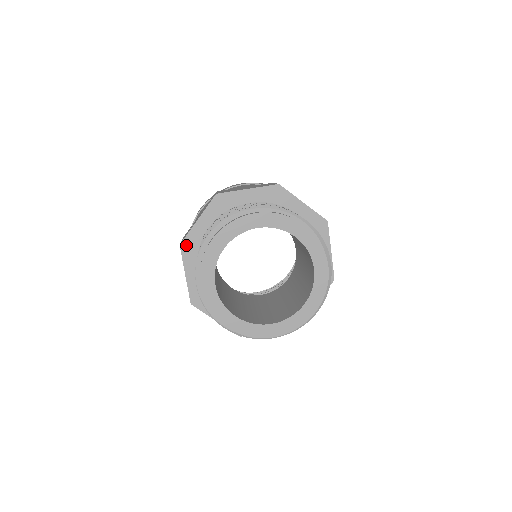
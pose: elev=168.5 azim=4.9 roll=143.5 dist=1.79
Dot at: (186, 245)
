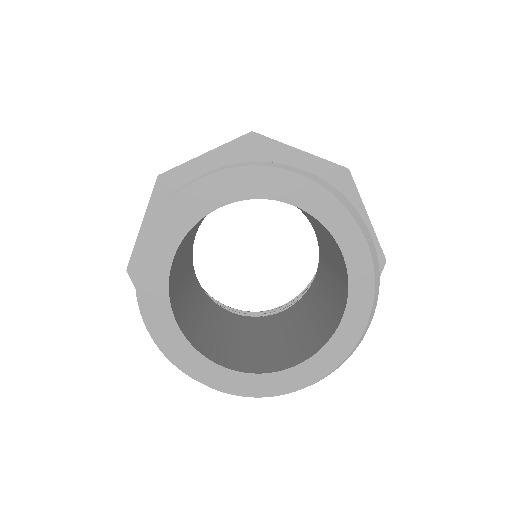
Dot at: occluded
